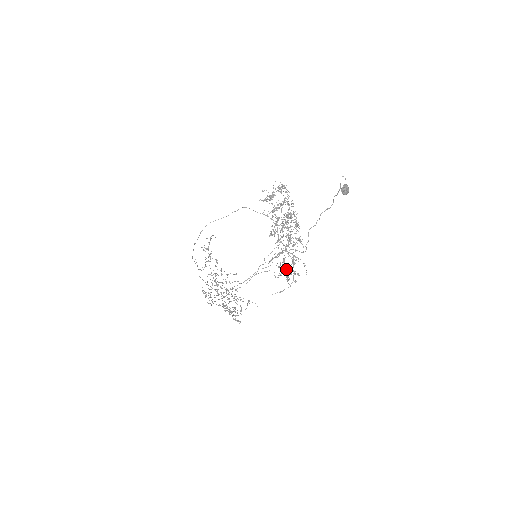
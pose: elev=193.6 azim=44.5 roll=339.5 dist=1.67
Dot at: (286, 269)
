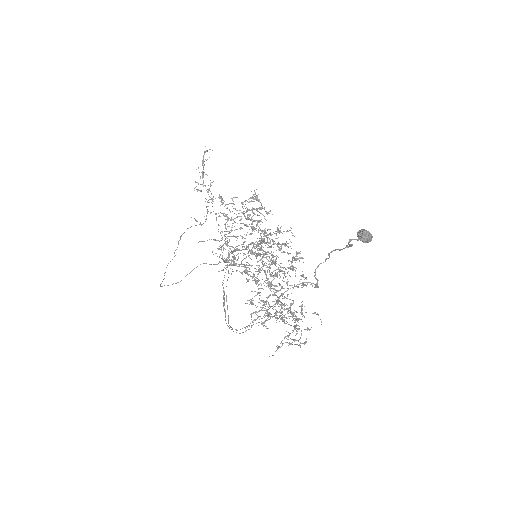
Dot at: (287, 336)
